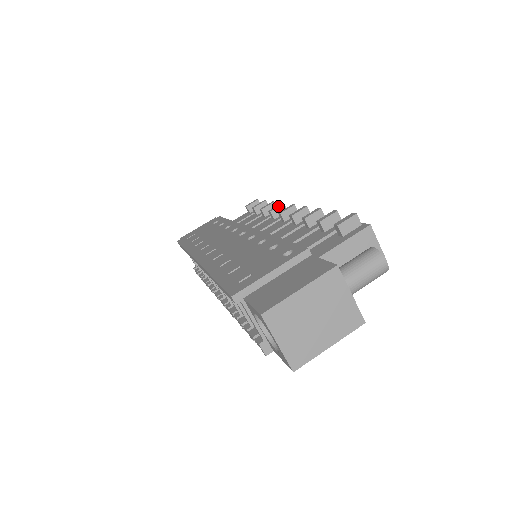
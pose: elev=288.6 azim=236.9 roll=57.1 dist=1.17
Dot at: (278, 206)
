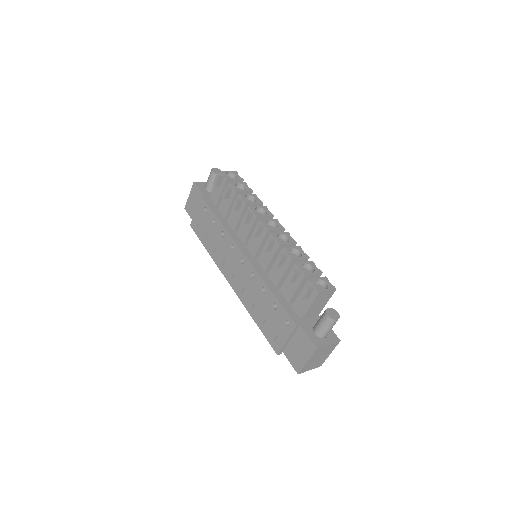
Dot at: (246, 218)
